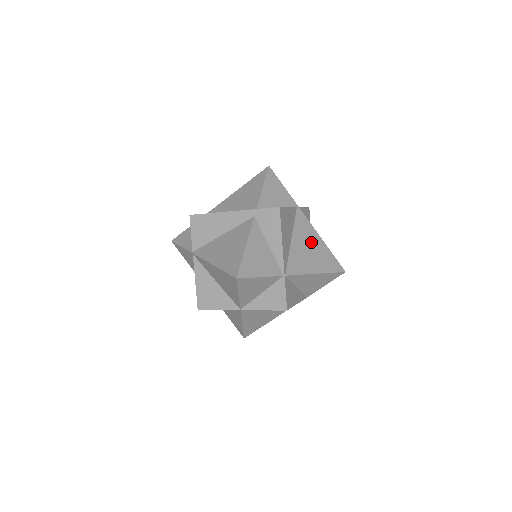
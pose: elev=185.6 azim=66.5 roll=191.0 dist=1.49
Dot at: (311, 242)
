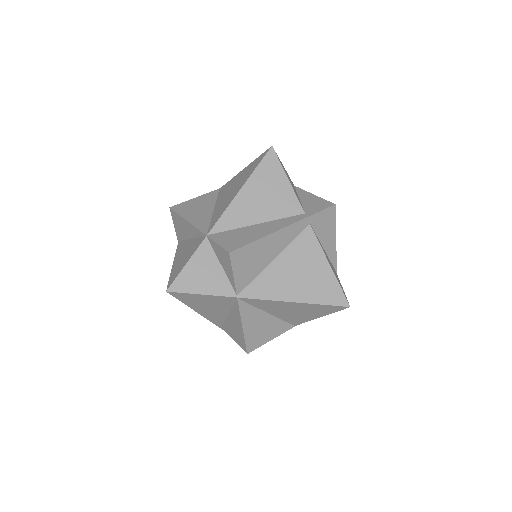
Dot at: occluded
